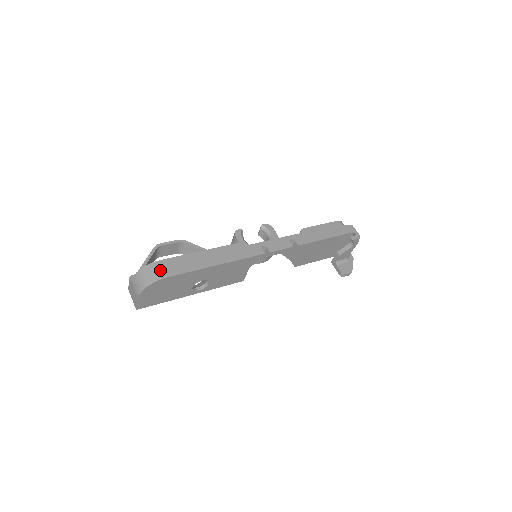
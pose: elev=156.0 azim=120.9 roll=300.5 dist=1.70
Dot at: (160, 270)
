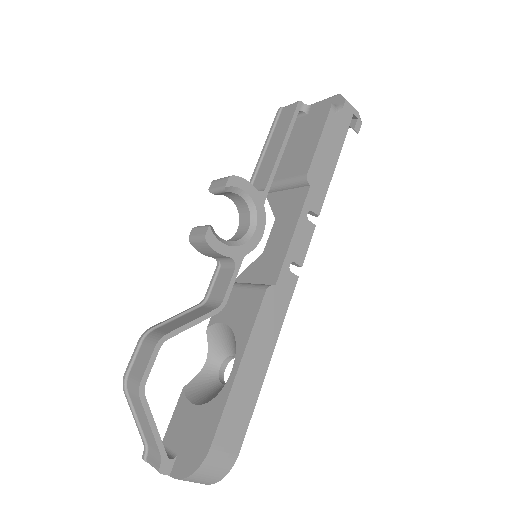
Dot at: (224, 455)
